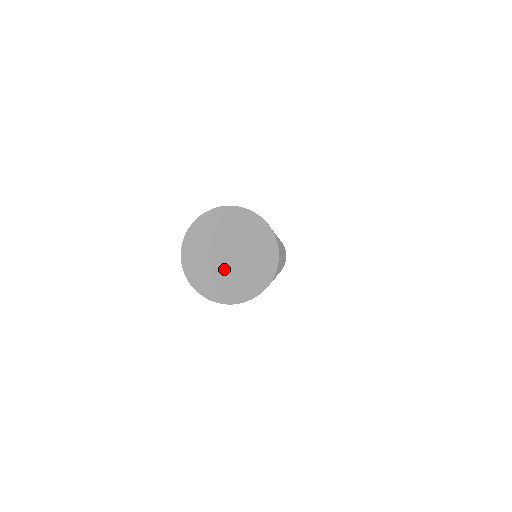
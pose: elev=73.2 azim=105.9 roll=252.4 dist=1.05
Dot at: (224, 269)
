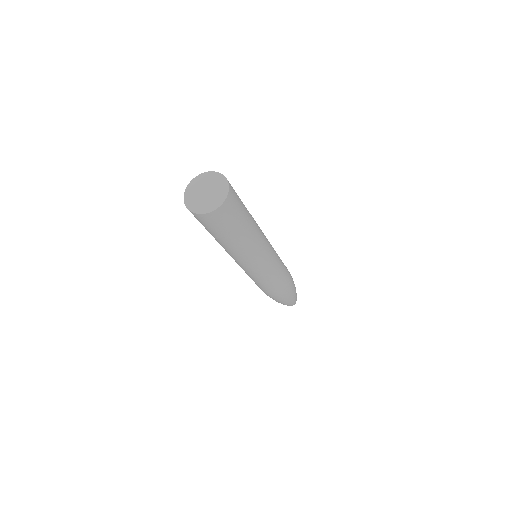
Dot at: (206, 199)
